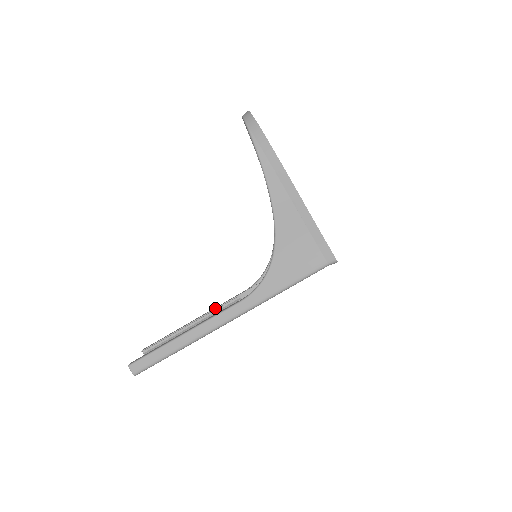
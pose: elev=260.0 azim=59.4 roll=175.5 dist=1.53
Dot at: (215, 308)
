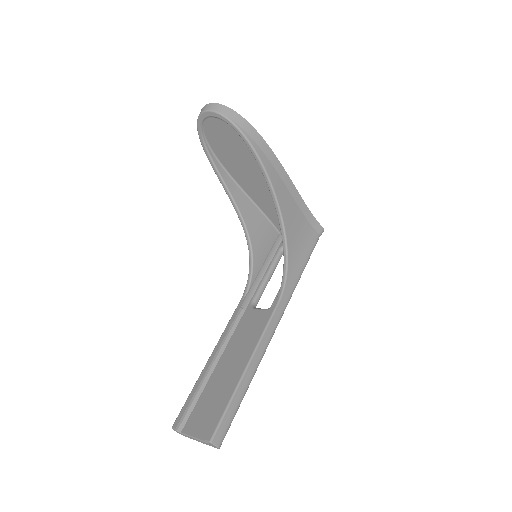
Dot at: (227, 332)
